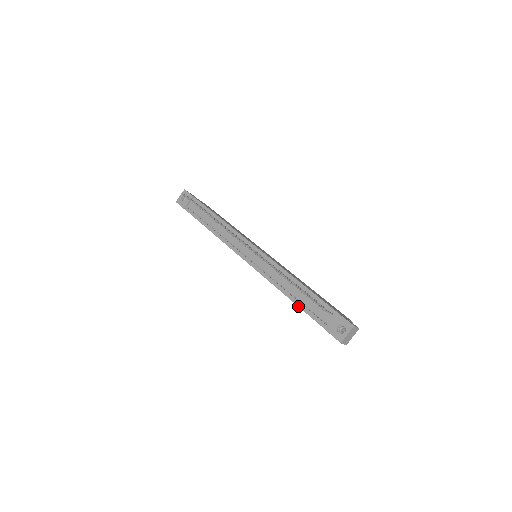
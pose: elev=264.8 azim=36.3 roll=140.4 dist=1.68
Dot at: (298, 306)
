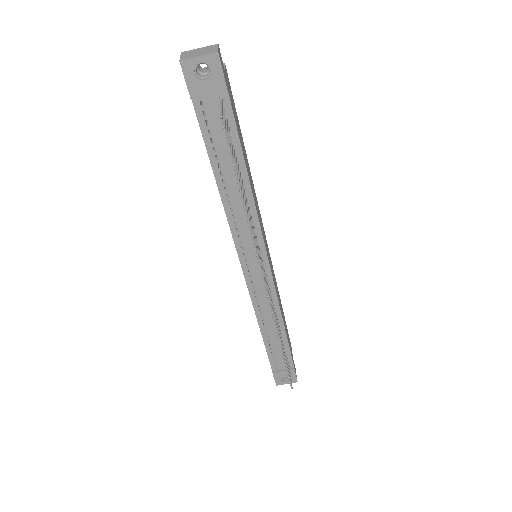
Dot at: (265, 345)
